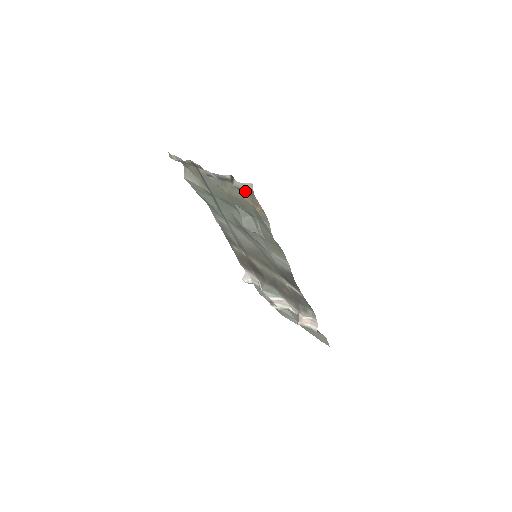
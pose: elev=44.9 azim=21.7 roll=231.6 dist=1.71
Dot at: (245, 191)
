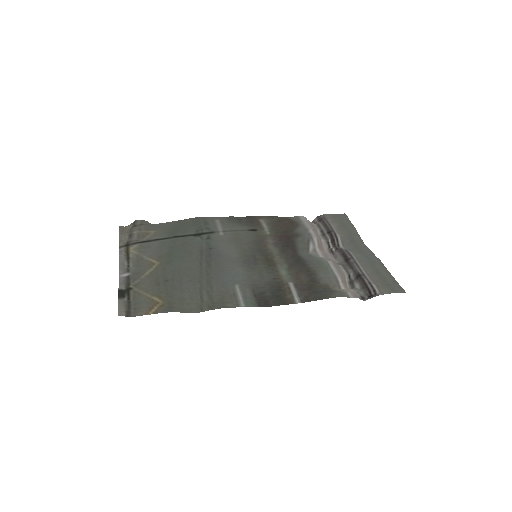
Dot at: (131, 307)
